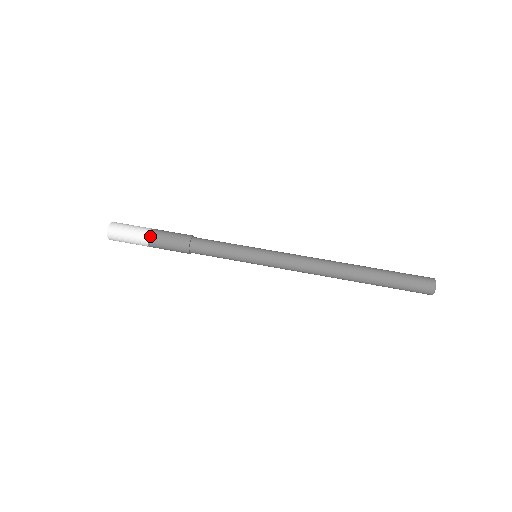
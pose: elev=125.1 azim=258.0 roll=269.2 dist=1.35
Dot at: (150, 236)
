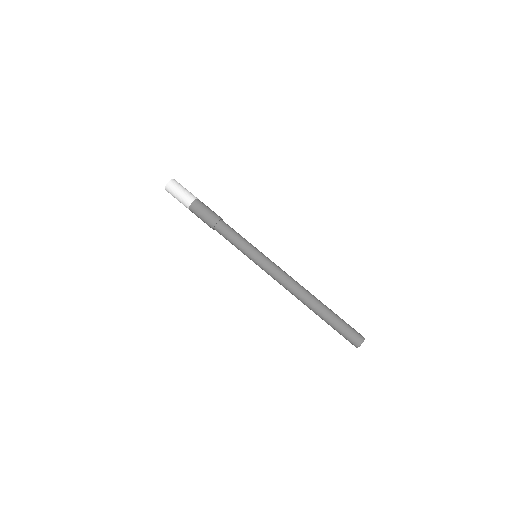
Dot at: (193, 204)
